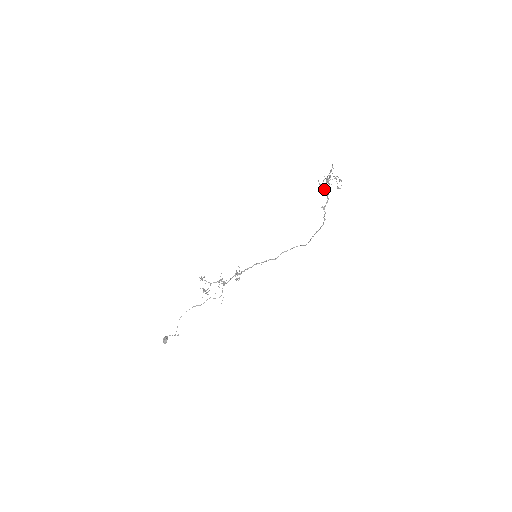
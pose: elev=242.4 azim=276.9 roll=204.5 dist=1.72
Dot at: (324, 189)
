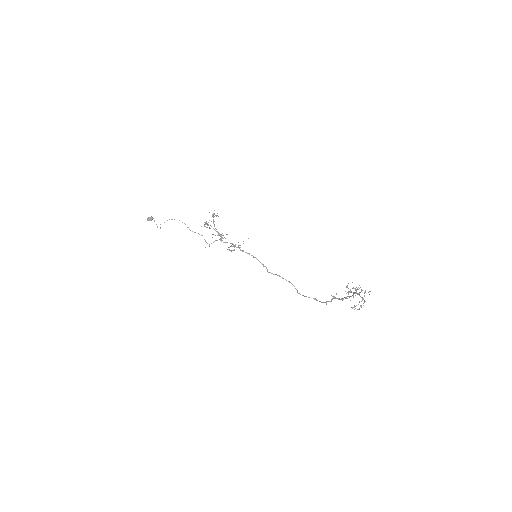
Dot at: (348, 291)
